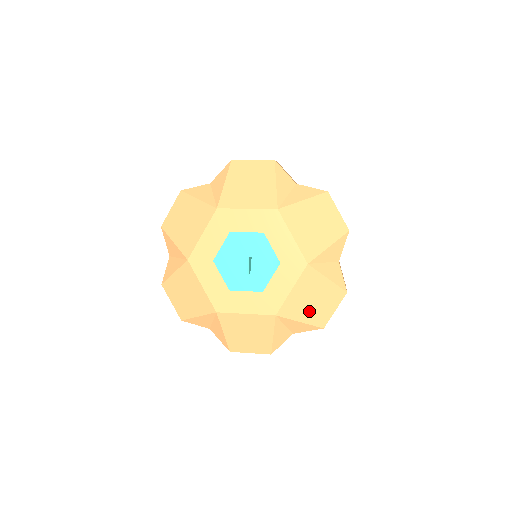
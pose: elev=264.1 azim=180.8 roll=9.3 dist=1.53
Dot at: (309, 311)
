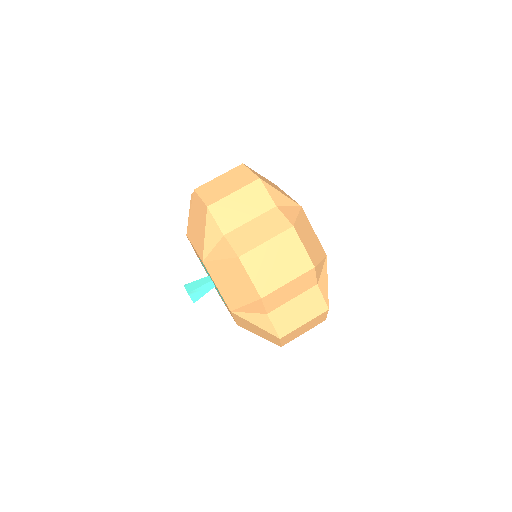
Dot at: (259, 334)
